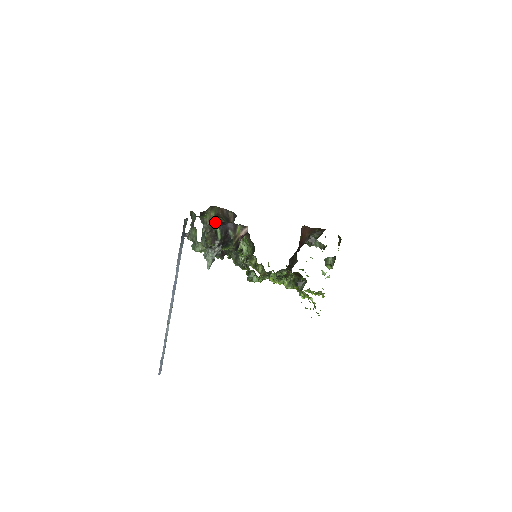
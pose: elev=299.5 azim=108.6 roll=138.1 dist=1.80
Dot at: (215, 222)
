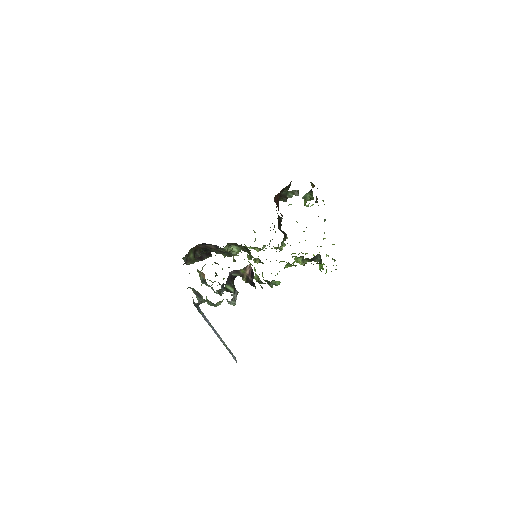
Dot at: occluded
